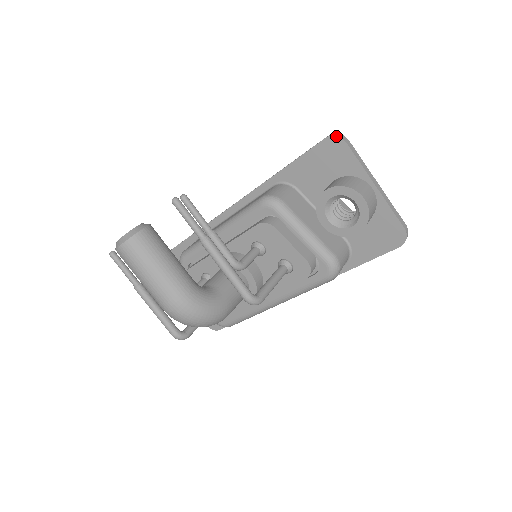
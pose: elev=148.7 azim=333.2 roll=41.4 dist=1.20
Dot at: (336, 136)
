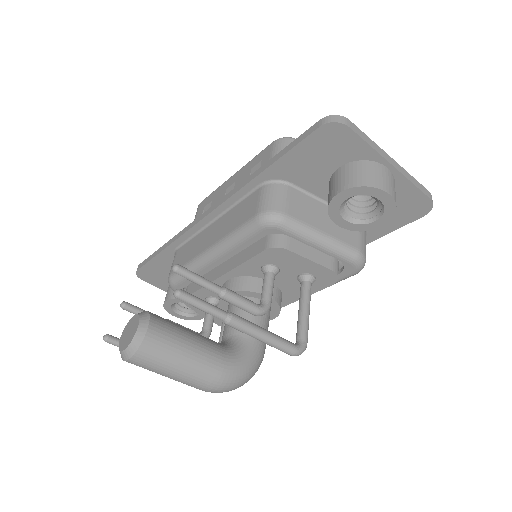
Dot at: (334, 122)
